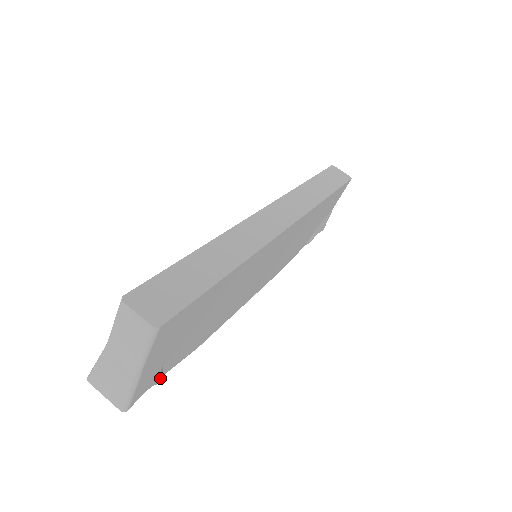
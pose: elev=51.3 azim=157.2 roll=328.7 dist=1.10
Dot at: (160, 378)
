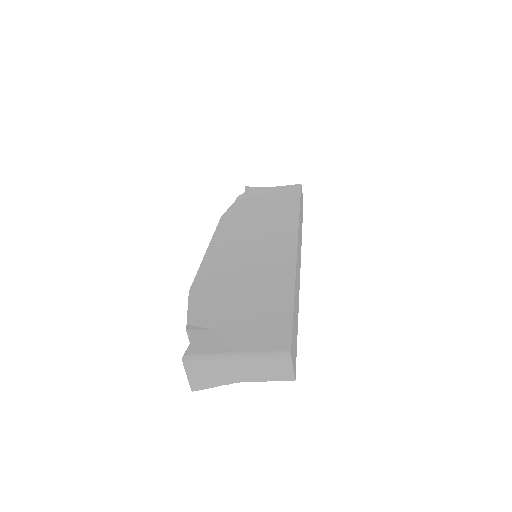
Dot at: occluded
